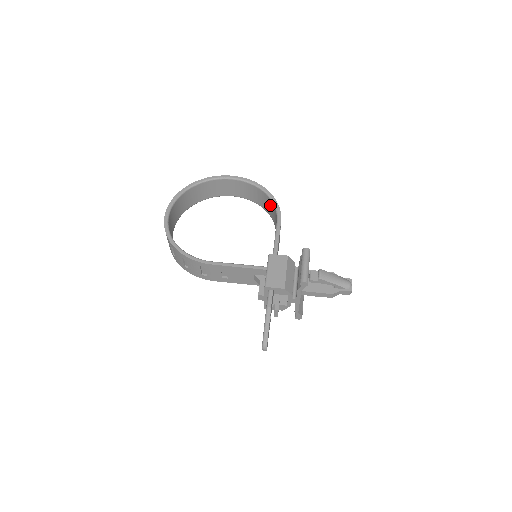
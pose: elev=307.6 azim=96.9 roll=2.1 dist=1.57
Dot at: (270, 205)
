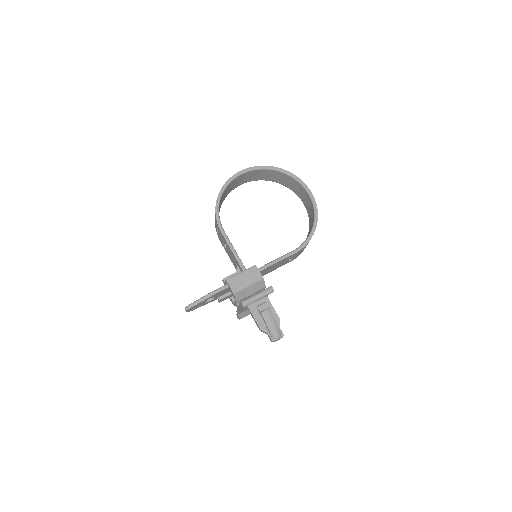
Dot at: occluded
